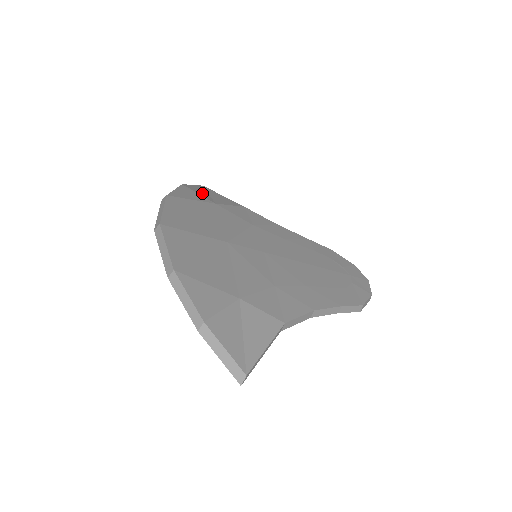
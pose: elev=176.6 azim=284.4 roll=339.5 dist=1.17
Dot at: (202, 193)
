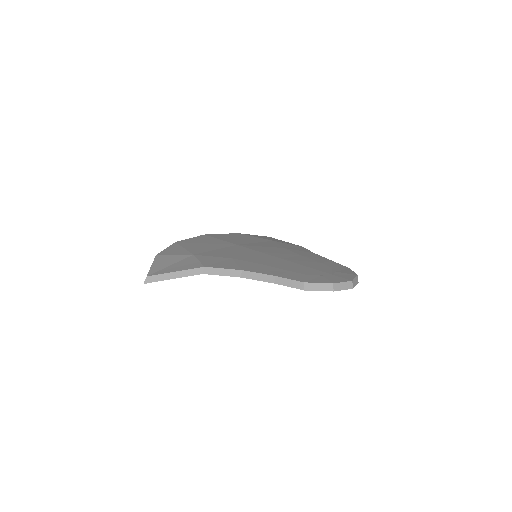
Dot at: (278, 240)
